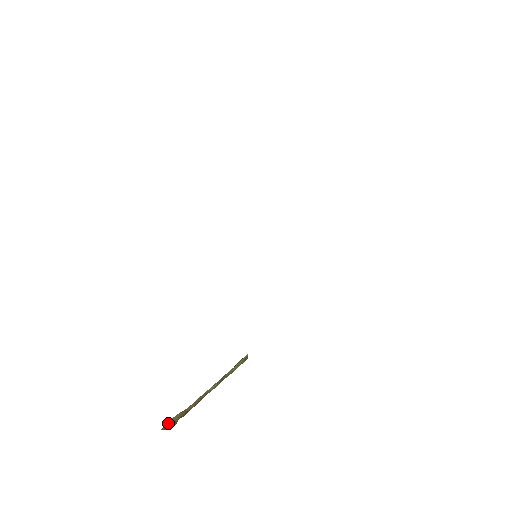
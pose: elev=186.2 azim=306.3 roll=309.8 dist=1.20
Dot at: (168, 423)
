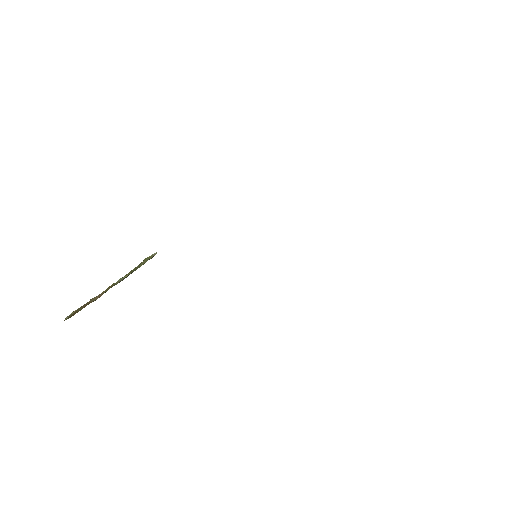
Dot at: (72, 313)
